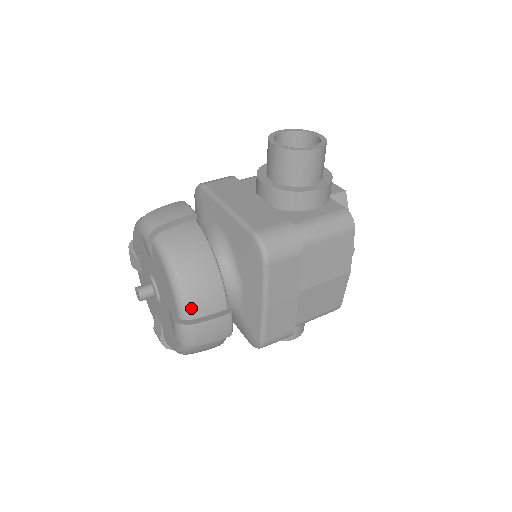
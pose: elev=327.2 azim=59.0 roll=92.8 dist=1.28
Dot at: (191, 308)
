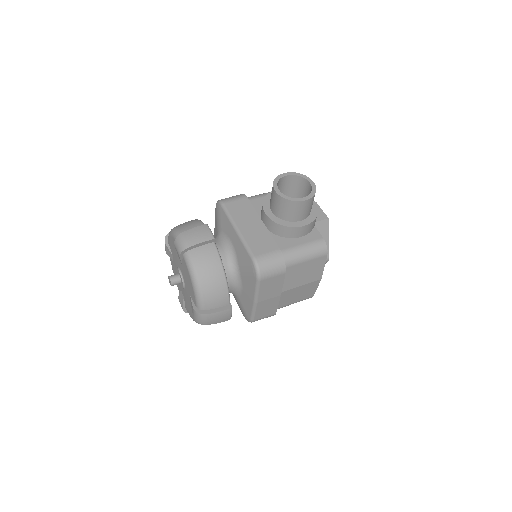
Dot at: (205, 304)
